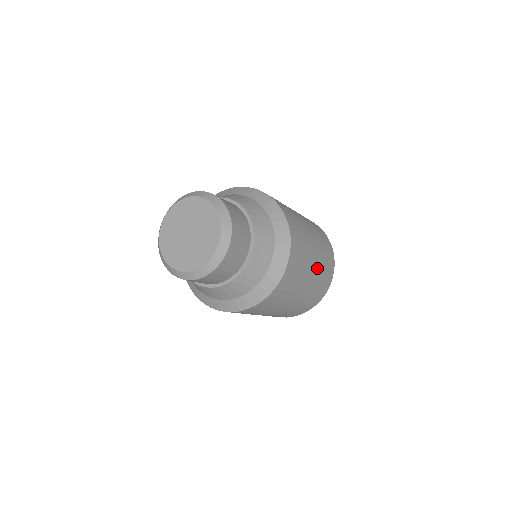
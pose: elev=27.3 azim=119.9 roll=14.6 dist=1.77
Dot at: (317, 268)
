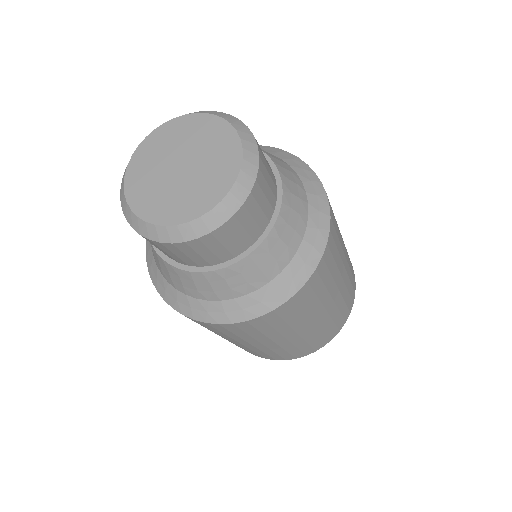
Dot at: occluded
